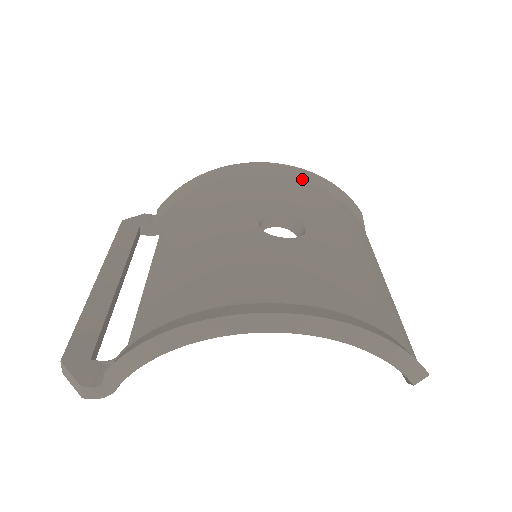
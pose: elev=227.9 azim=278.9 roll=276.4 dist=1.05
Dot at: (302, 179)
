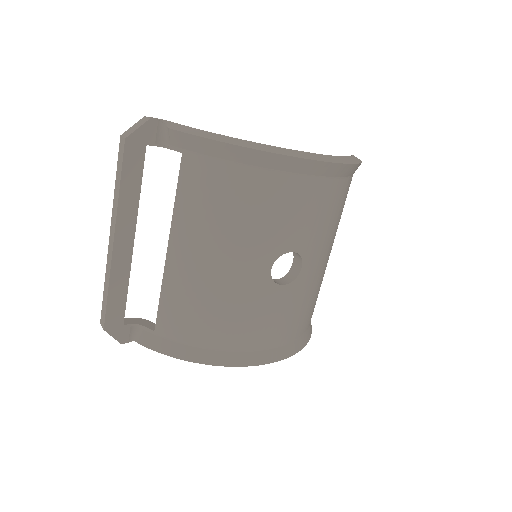
Dot at: (332, 176)
